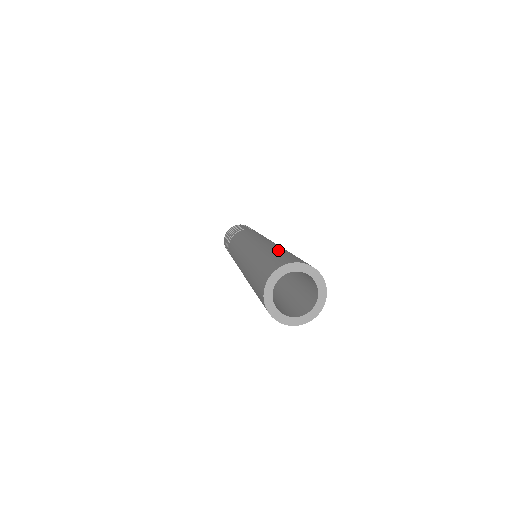
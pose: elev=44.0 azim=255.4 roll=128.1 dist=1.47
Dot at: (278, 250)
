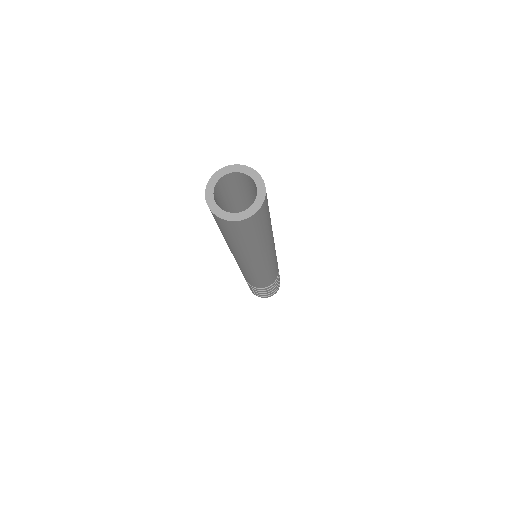
Dot at: occluded
